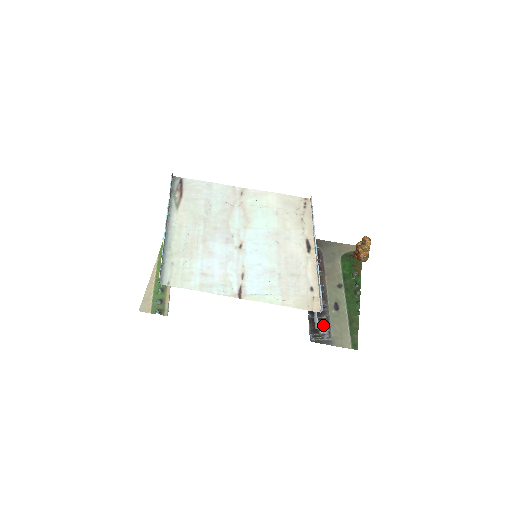
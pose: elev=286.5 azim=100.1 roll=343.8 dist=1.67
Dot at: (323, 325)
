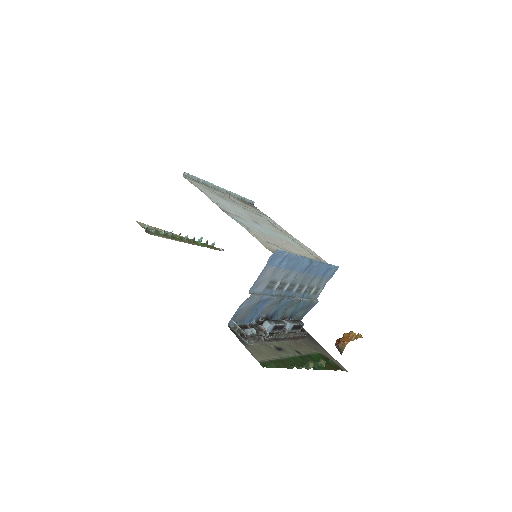
Dot at: (253, 330)
